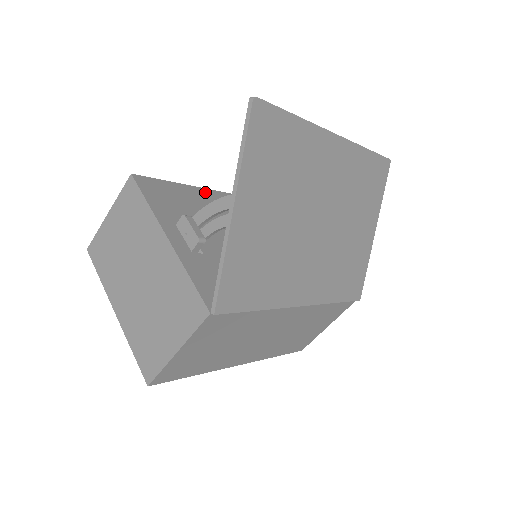
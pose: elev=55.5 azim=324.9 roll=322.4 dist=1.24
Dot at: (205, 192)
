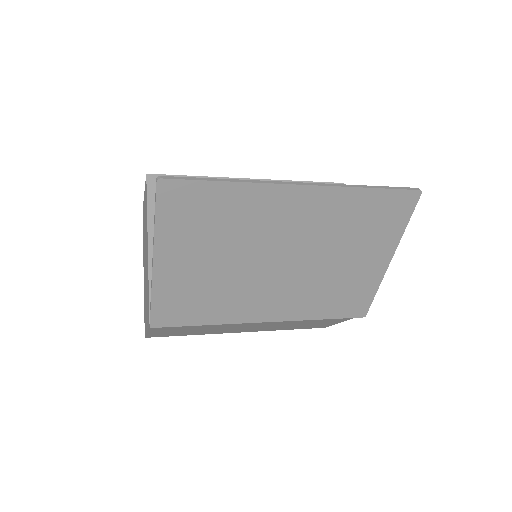
Dot at: occluded
